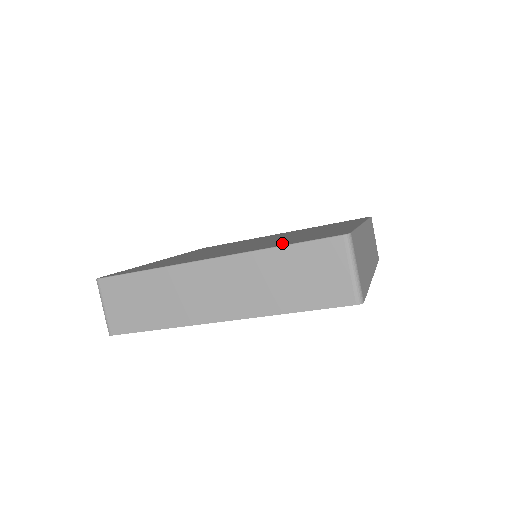
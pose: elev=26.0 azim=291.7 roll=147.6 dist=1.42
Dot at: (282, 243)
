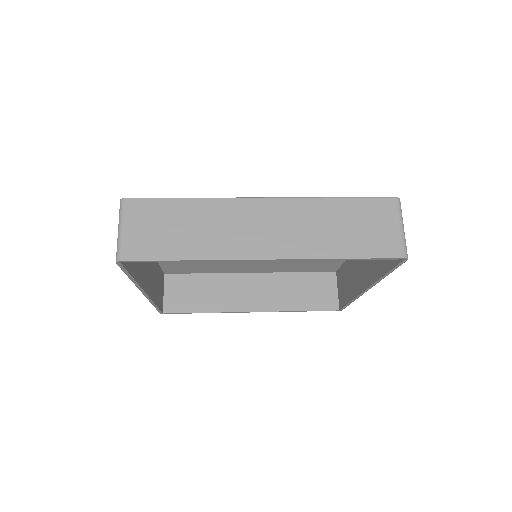
Dot at: occluded
